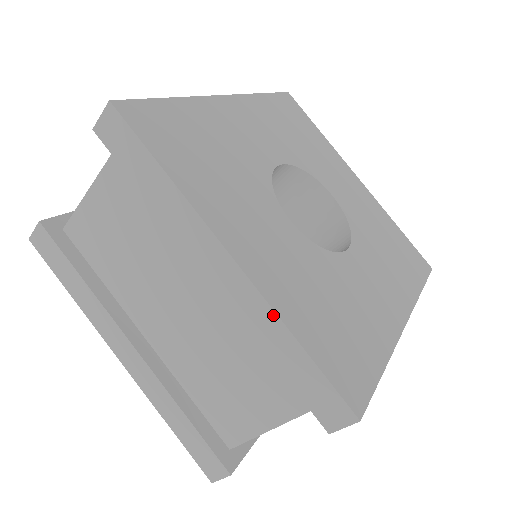
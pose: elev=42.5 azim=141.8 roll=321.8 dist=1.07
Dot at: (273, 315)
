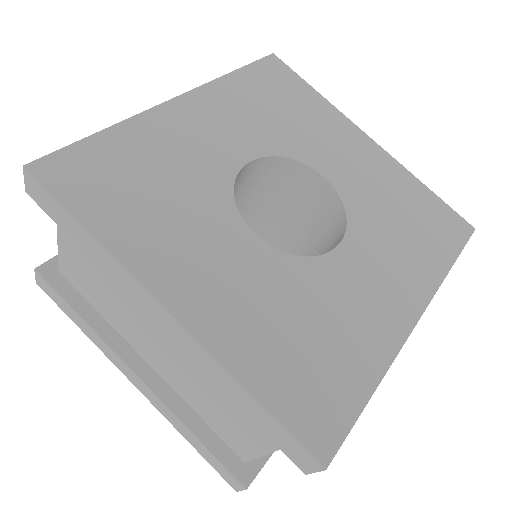
Dot at: (218, 365)
